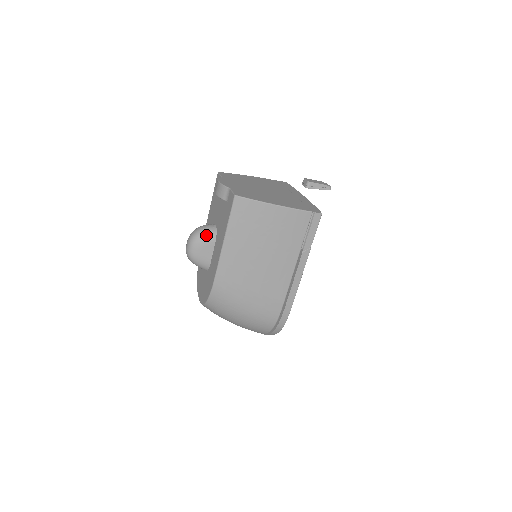
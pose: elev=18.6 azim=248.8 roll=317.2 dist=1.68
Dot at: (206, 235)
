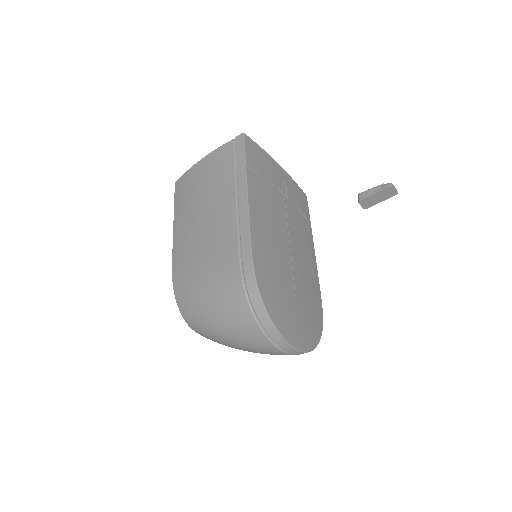
Dot at: occluded
